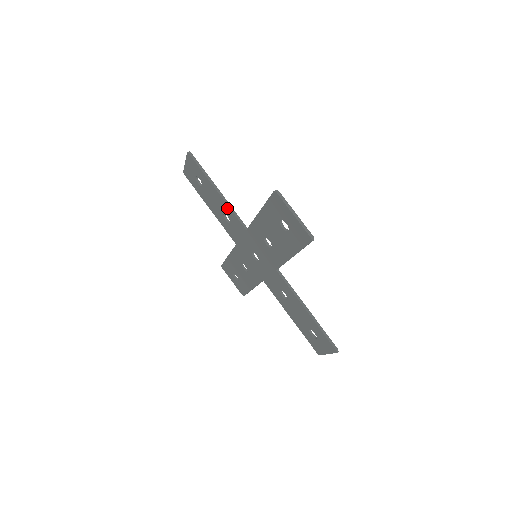
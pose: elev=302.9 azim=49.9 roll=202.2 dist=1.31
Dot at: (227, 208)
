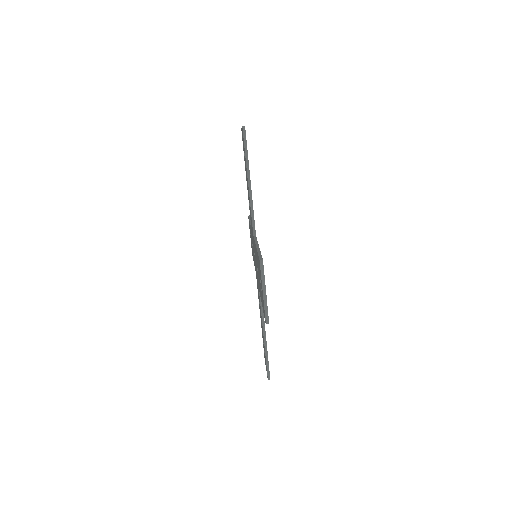
Dot at: (250, 203)
